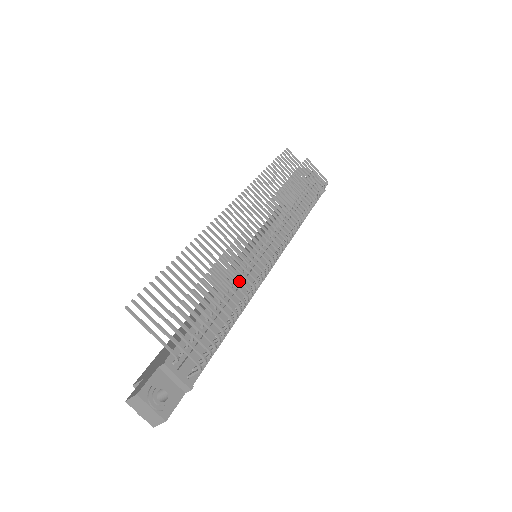
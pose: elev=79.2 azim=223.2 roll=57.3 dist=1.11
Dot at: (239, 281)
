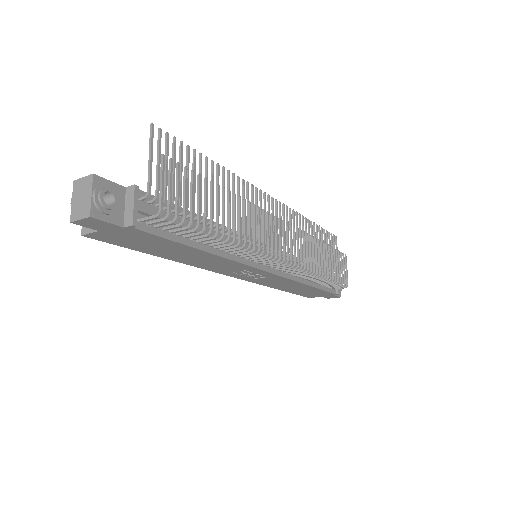
Dot at: (239, 226)
